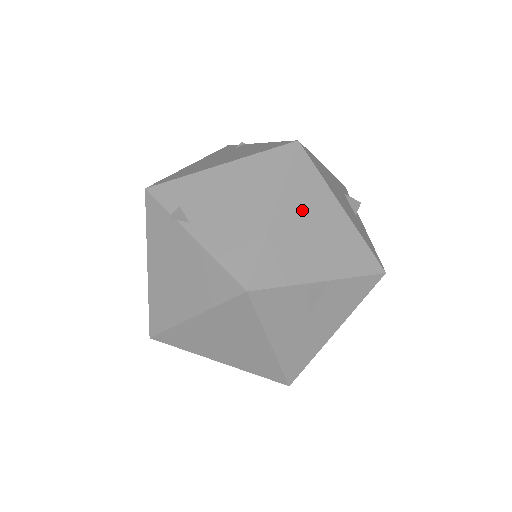
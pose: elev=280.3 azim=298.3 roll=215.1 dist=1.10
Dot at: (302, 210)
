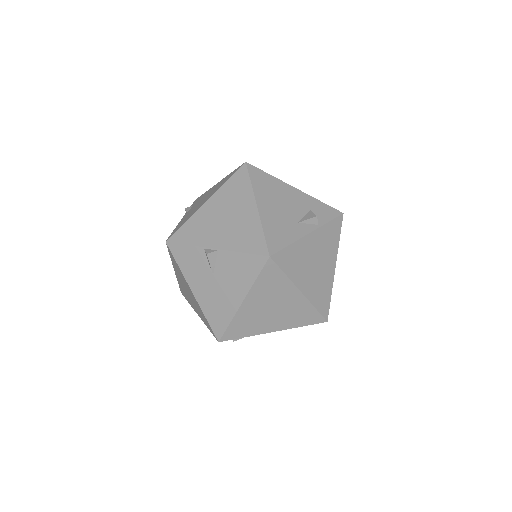
Dot at: (225, 203)
